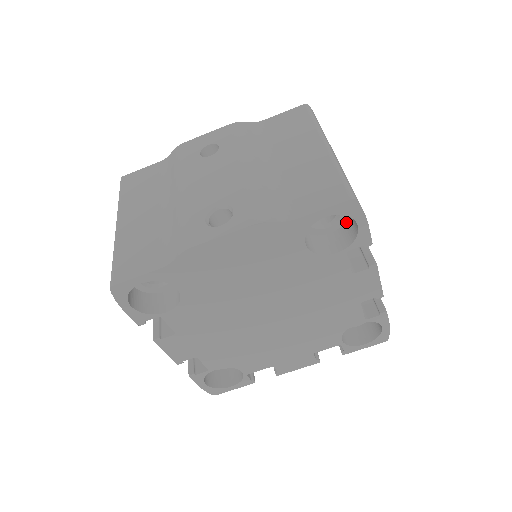
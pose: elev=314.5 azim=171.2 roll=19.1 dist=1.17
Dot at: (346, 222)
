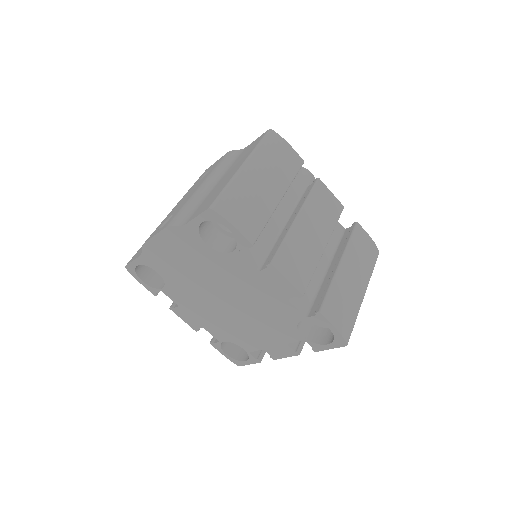
Dot at: occluded
